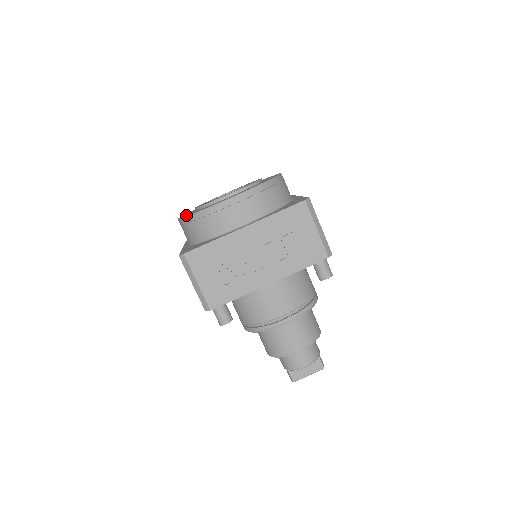
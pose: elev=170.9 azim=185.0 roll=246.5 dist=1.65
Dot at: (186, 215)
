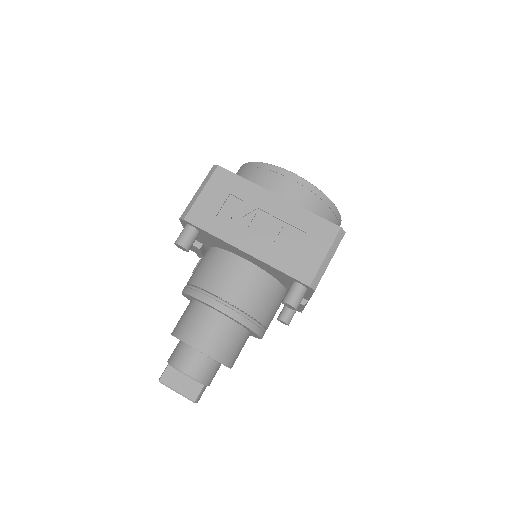
Dot at: occluded
